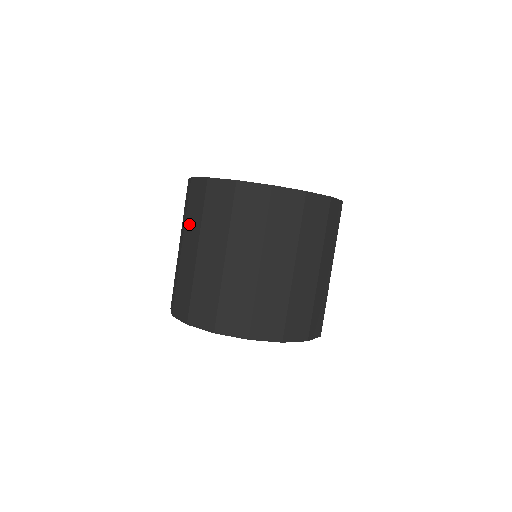
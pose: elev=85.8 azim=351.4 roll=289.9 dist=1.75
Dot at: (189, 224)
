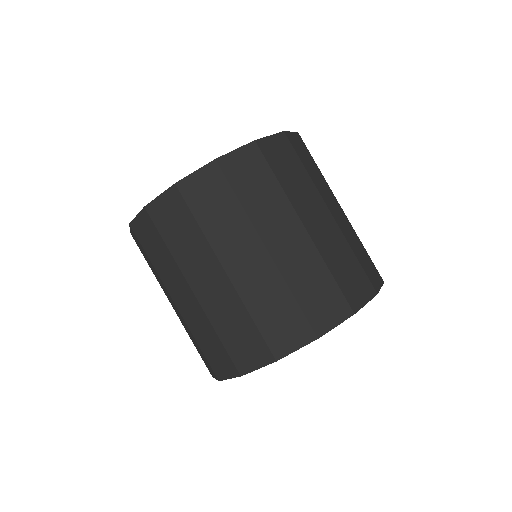
Dot at: (157, 279)
